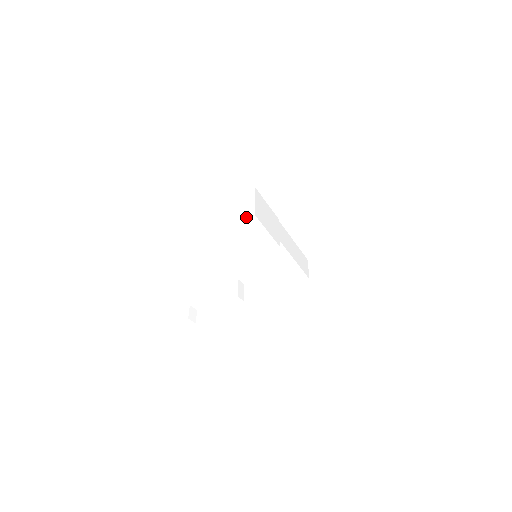
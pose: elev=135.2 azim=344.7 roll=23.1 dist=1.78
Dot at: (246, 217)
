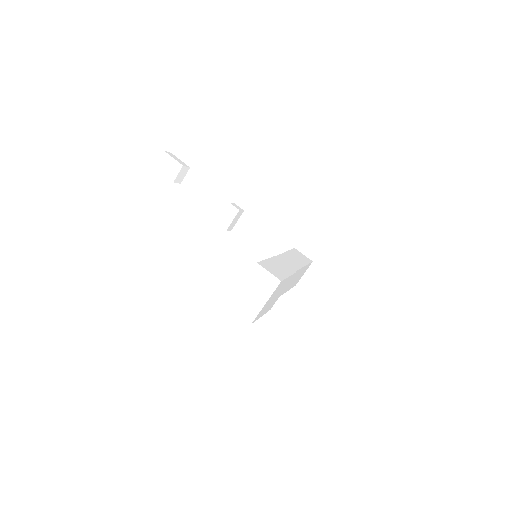
Dot at: (243, 314)
